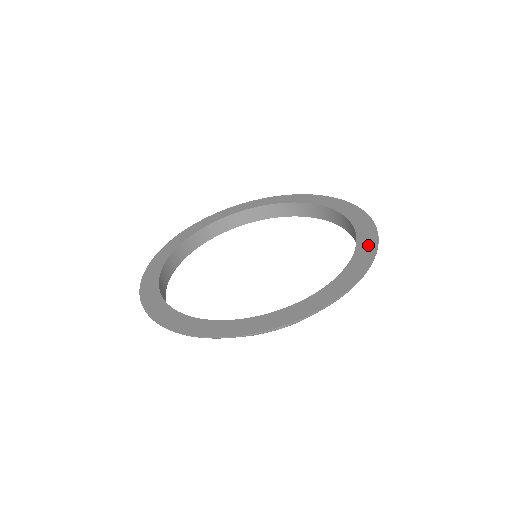
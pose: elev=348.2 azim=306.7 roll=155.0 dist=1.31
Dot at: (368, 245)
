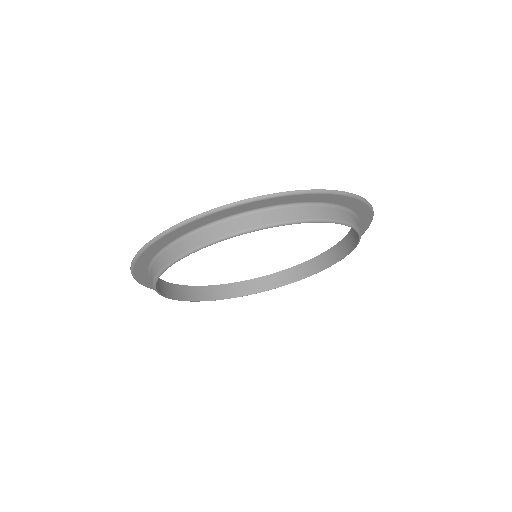
Dot at: occluded
